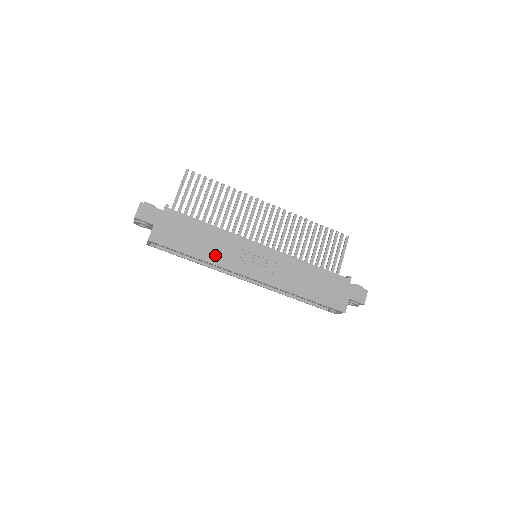
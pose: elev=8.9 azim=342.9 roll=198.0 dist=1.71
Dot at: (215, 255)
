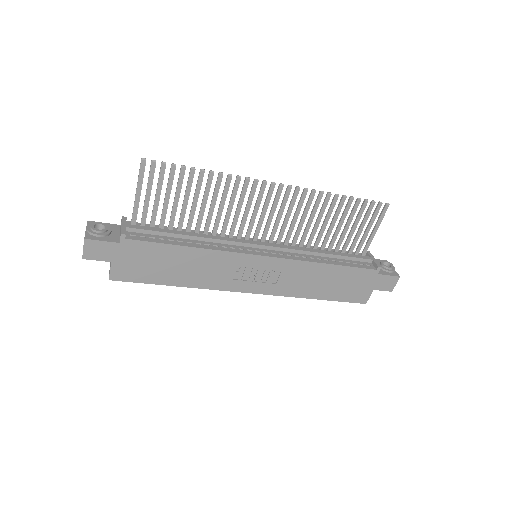
Dot at: (200, 279)
